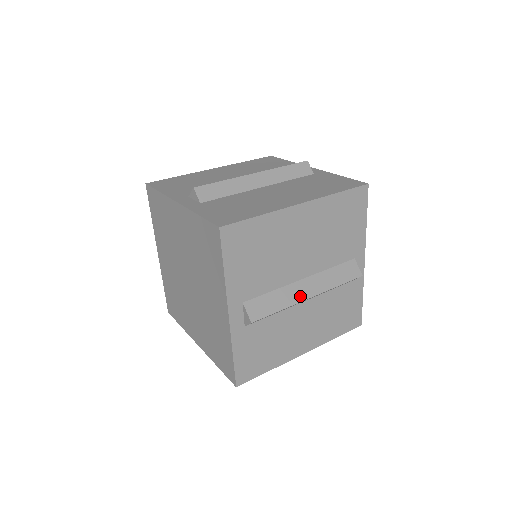
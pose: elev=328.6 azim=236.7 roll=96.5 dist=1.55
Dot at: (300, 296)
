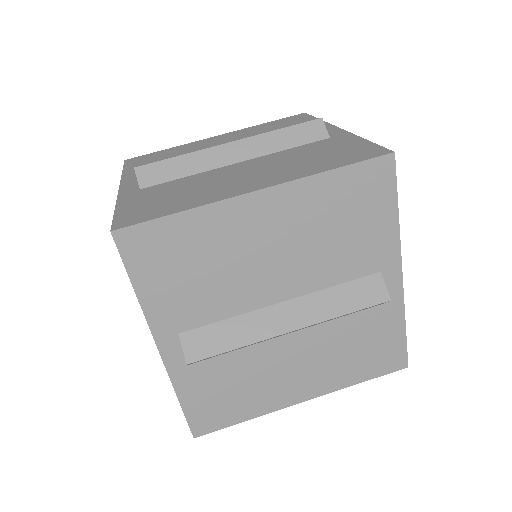
Dot at: occluded
